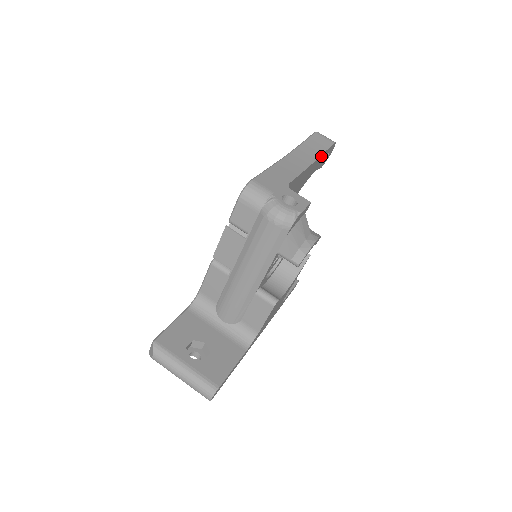
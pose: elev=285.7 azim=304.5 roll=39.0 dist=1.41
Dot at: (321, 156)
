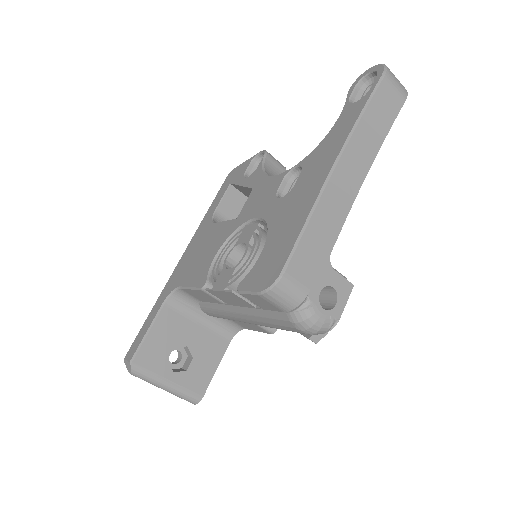
Dot at: (381, 140)
